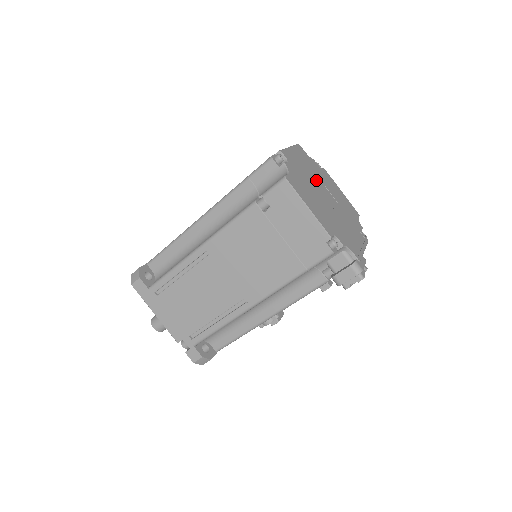
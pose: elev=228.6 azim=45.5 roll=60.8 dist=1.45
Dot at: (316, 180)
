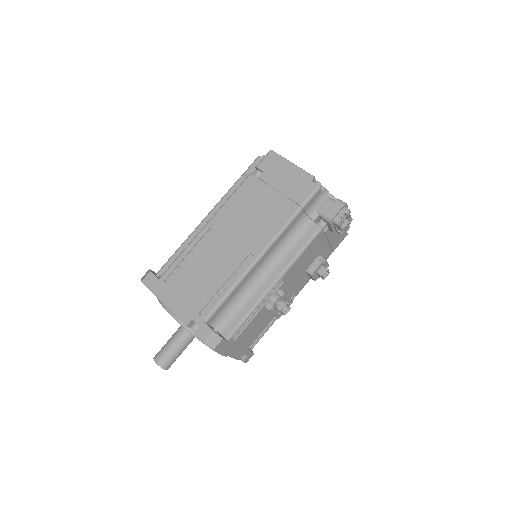
Dot at: occluded
